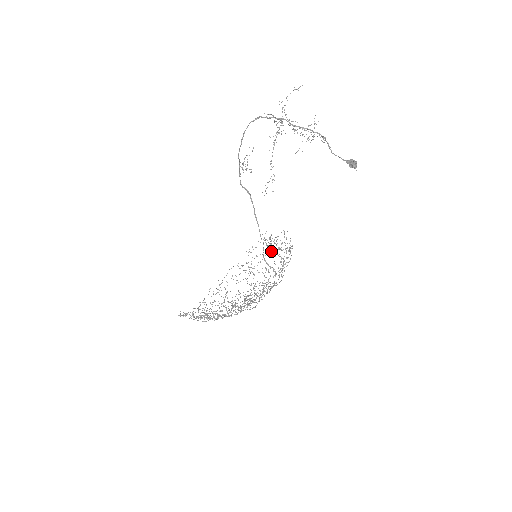
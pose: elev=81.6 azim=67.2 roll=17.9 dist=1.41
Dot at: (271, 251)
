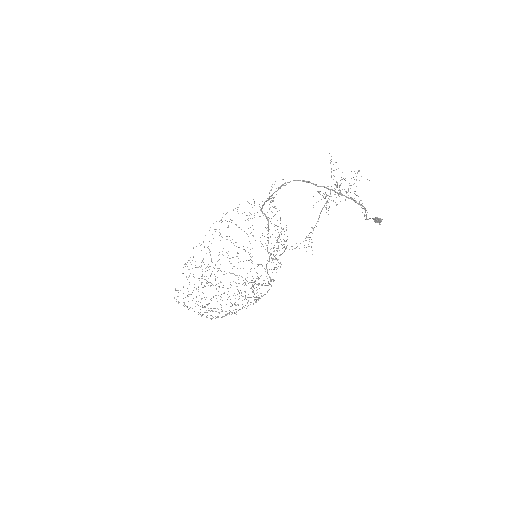
Dot at: occluded
